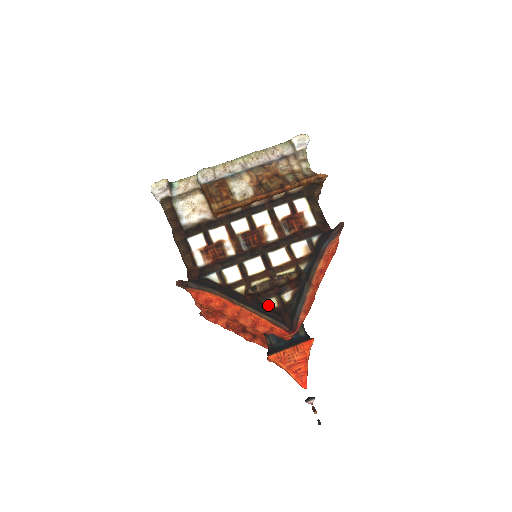
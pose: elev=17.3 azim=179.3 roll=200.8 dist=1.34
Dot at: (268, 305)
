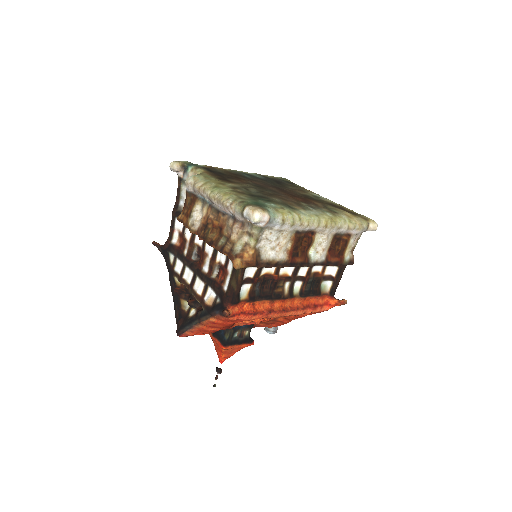
Dot at: (183, 305)
